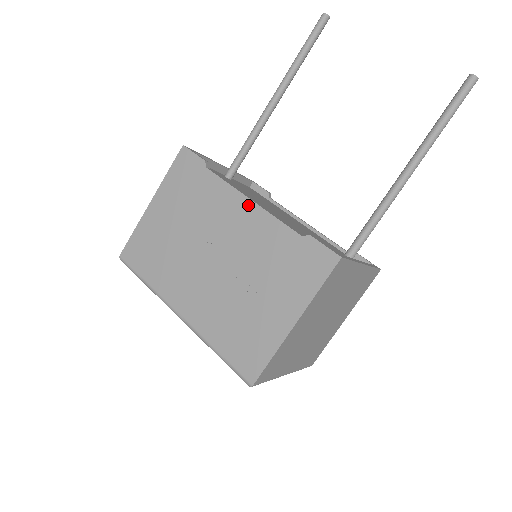
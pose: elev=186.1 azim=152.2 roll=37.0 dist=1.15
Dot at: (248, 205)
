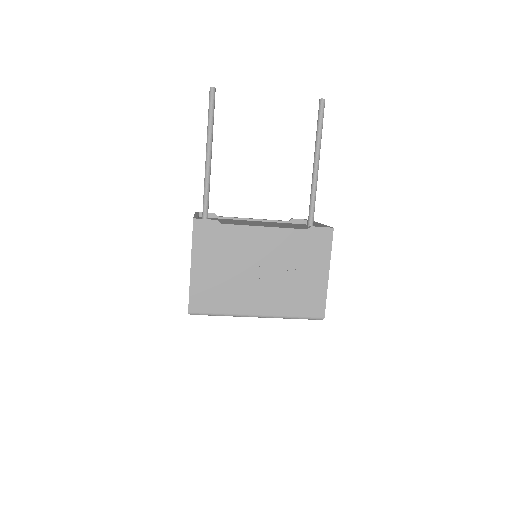
Dot at: (265, 231)
